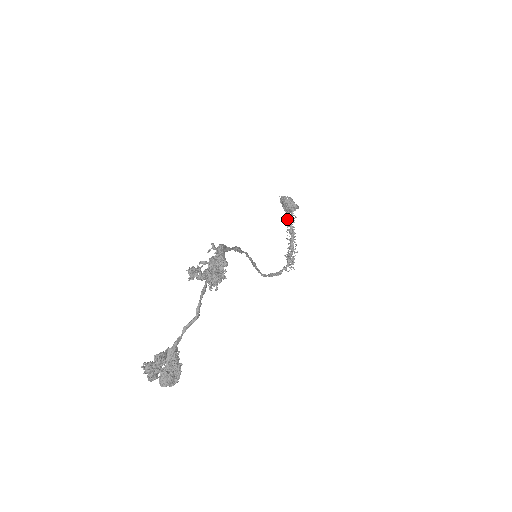
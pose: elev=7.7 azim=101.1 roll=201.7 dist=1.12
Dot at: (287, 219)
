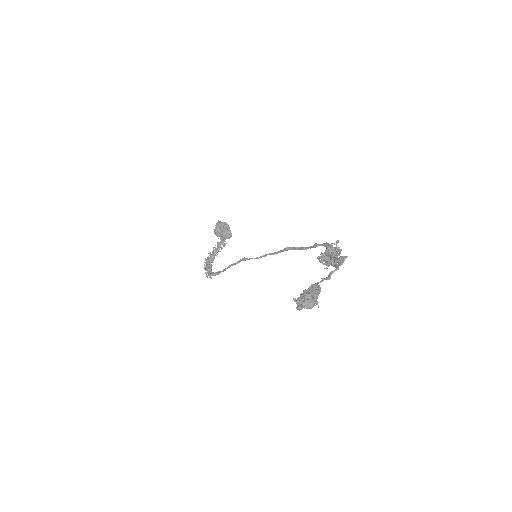
Dot at: (222, 240)
